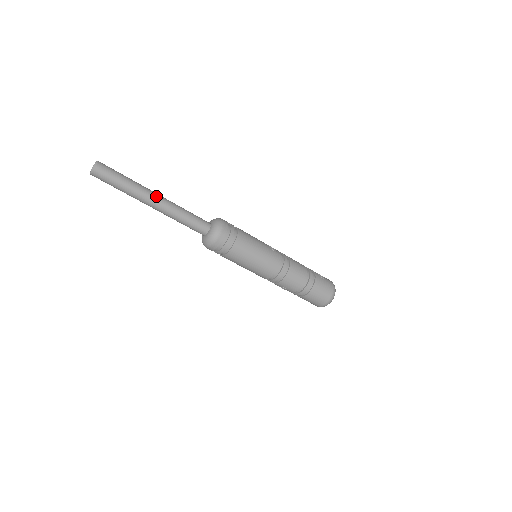
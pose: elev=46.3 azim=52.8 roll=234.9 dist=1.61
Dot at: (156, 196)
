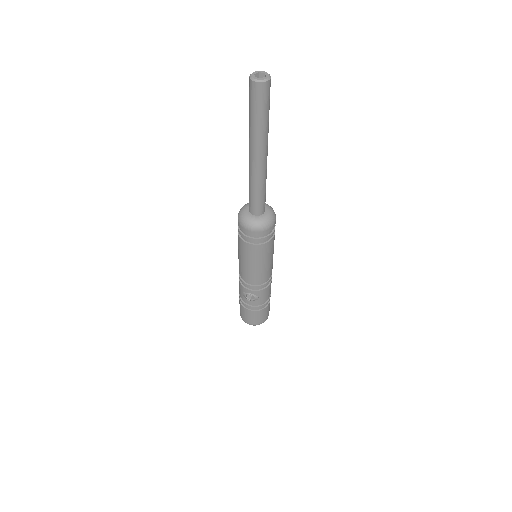
Dot at: (267, 149)
